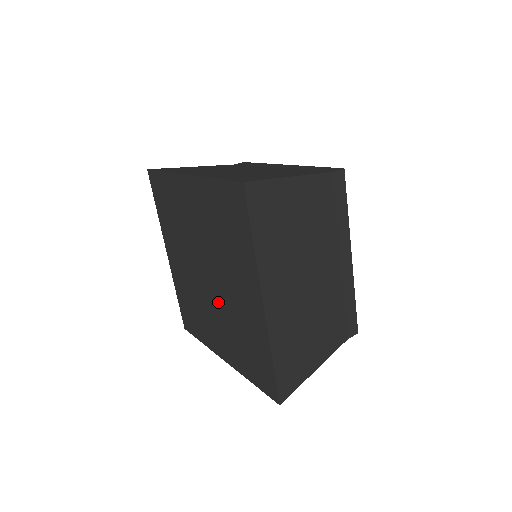
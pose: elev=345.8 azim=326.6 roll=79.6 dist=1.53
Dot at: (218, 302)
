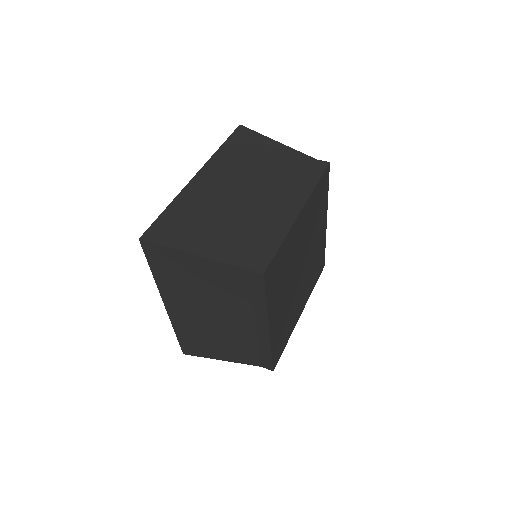
Dot at: occluded
